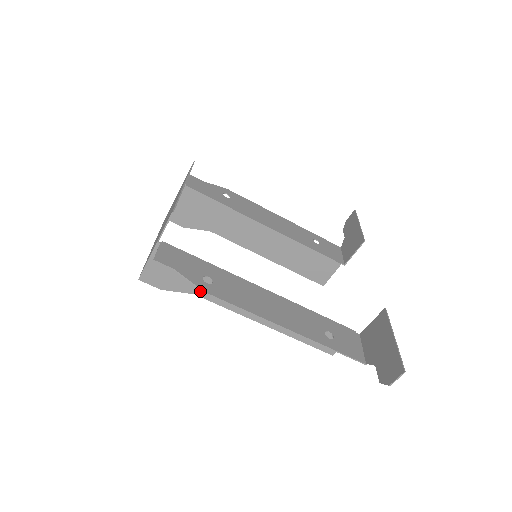
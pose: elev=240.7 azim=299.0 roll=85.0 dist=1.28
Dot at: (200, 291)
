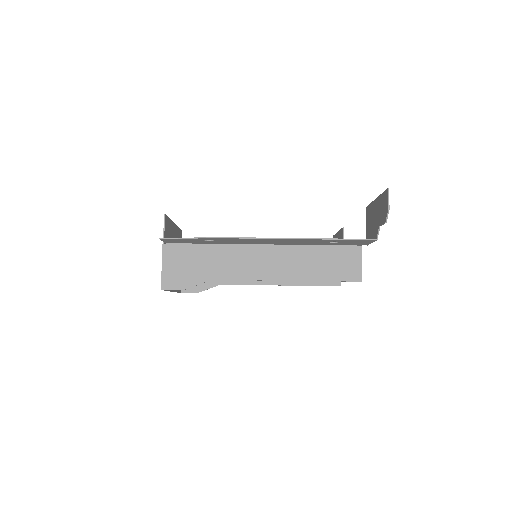
Dot at: (215, 274)
